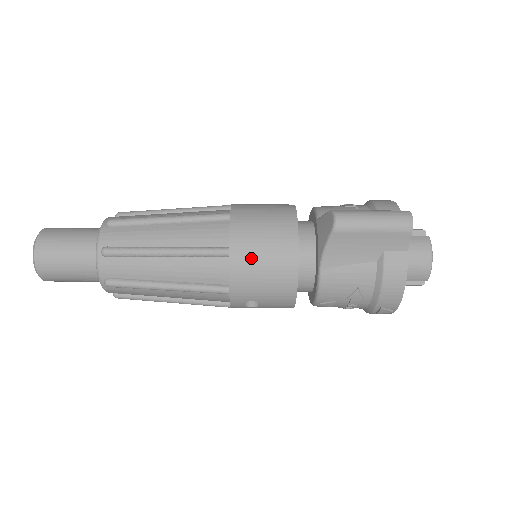
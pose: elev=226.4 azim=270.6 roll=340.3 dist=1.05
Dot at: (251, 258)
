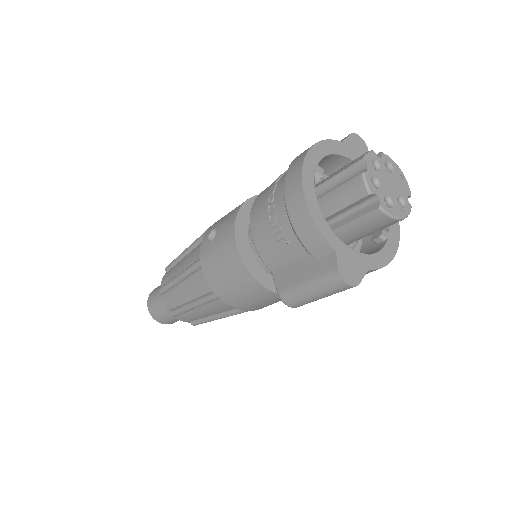
Dot at: (265, 306)
